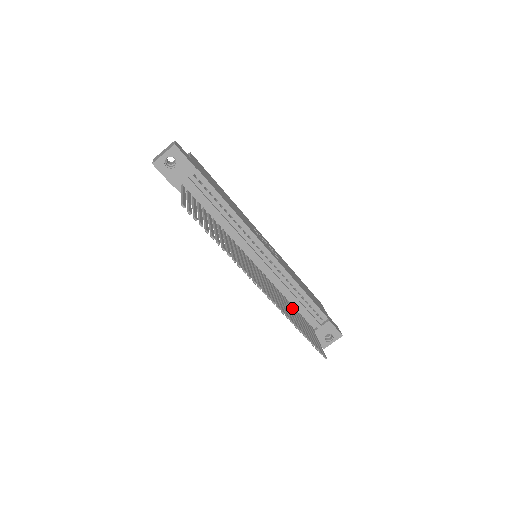
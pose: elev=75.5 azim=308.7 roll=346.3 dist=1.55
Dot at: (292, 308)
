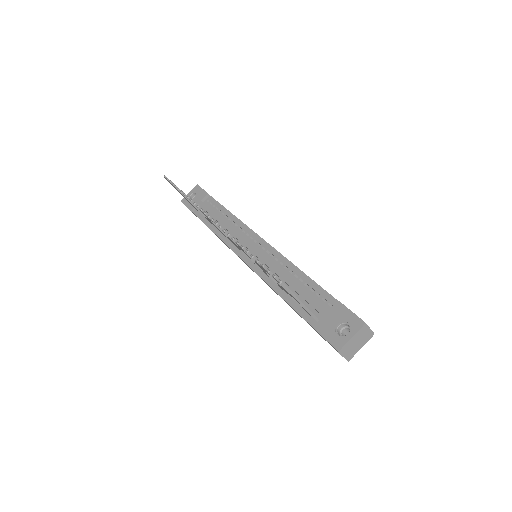
Dot at: occluded
